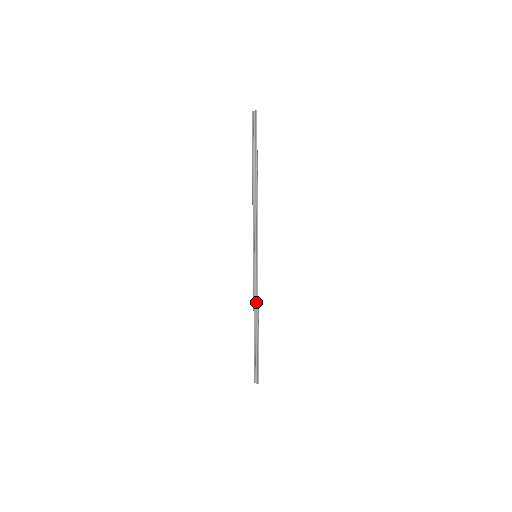
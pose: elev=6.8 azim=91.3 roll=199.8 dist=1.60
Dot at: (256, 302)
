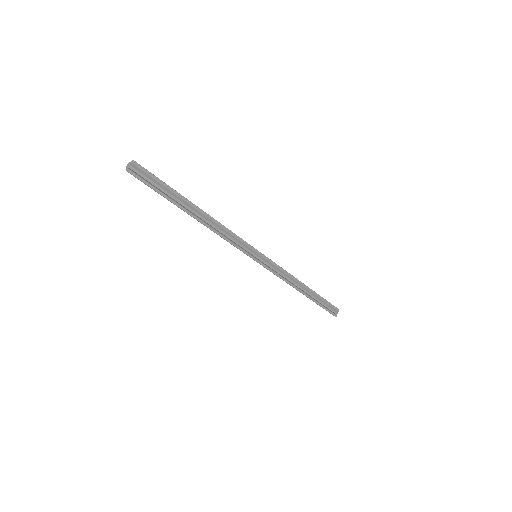
Dot at: (286, 281)
